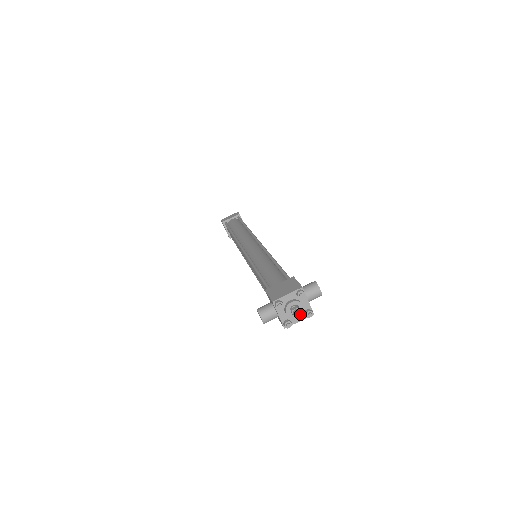
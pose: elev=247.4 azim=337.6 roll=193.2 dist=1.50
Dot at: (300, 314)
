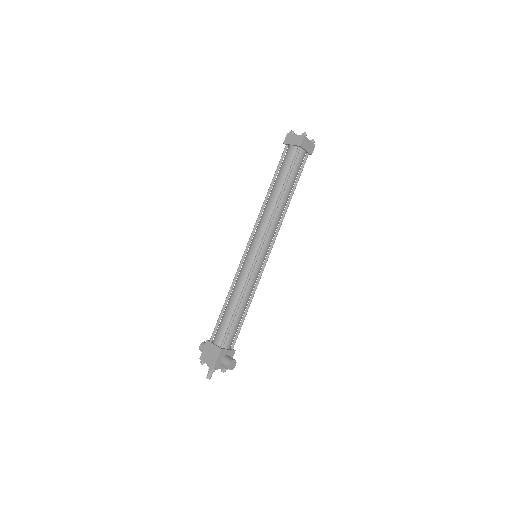
Dot at: occluded
